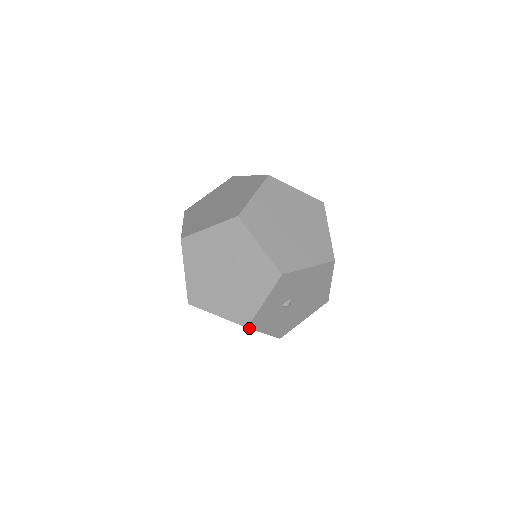
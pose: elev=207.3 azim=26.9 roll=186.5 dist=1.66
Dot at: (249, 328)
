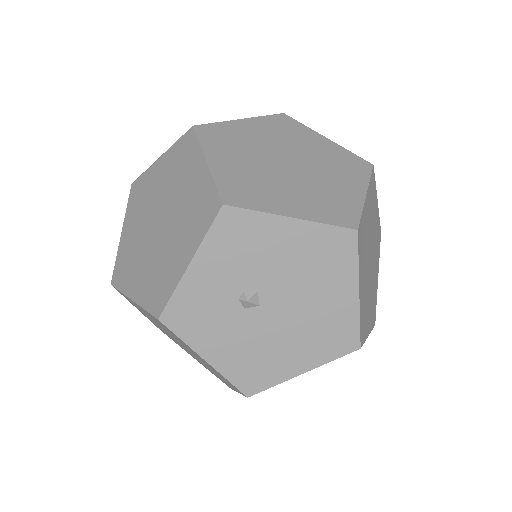
Dot at: (163, 323)
